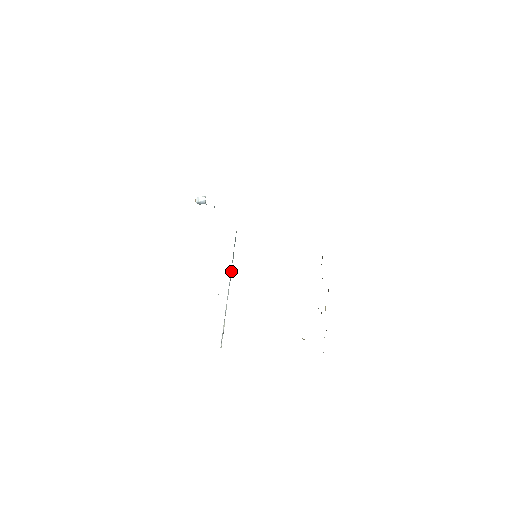
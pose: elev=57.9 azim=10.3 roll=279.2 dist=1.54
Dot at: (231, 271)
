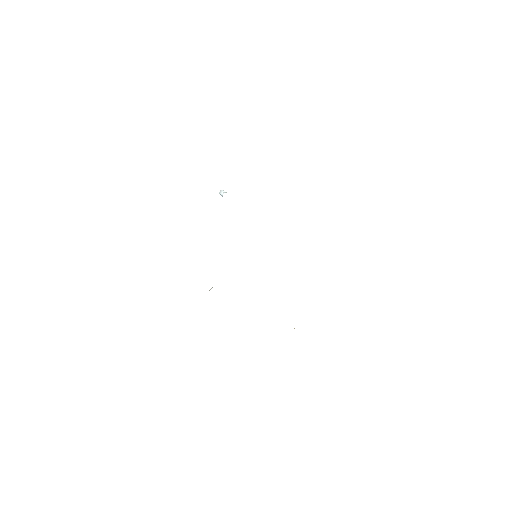
Dot at: occluded
